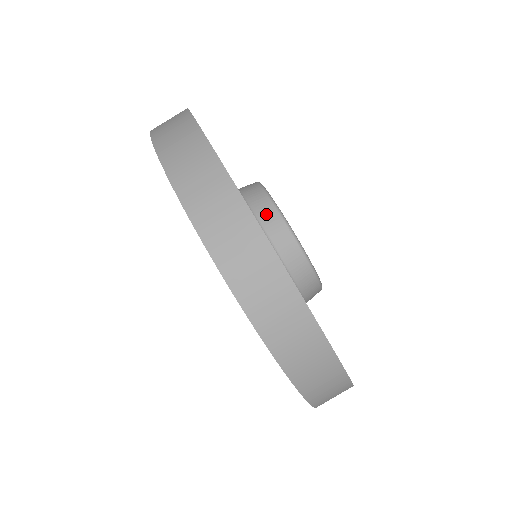
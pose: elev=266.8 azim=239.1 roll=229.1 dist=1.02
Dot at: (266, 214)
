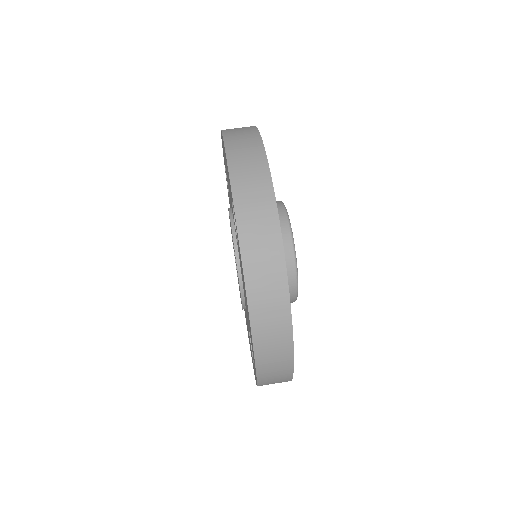
Dot at: (285, 254)
